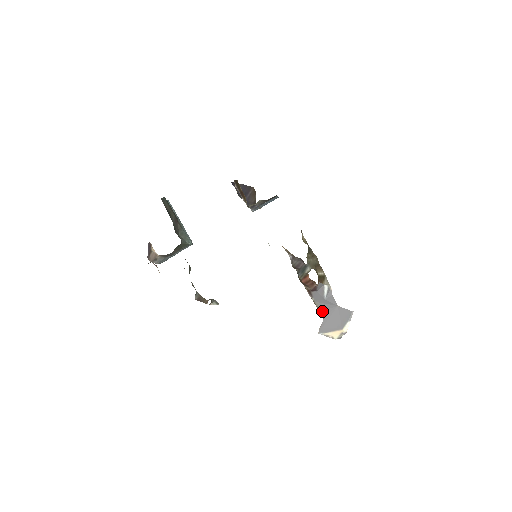
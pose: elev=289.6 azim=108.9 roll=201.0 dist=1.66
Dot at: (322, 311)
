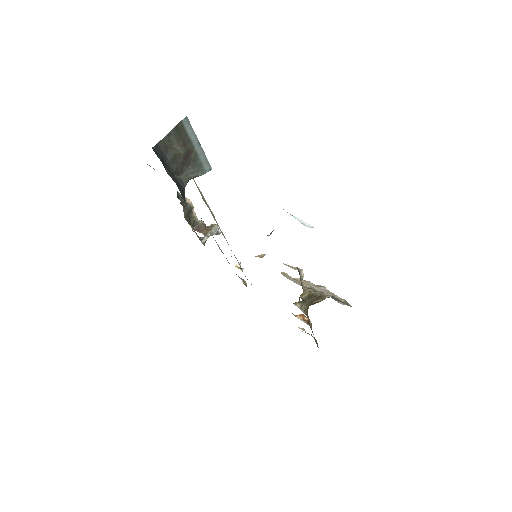
Dot at: (322, 289)
